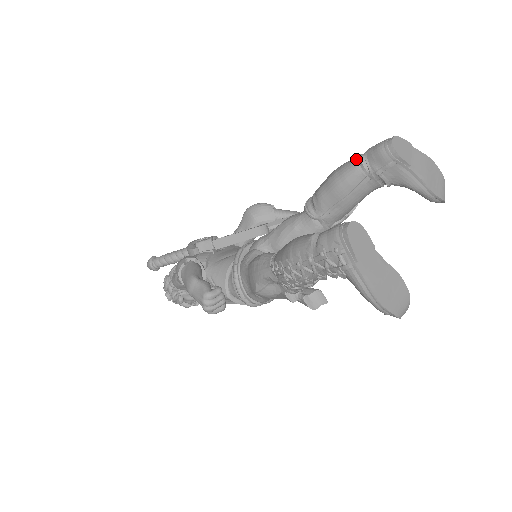
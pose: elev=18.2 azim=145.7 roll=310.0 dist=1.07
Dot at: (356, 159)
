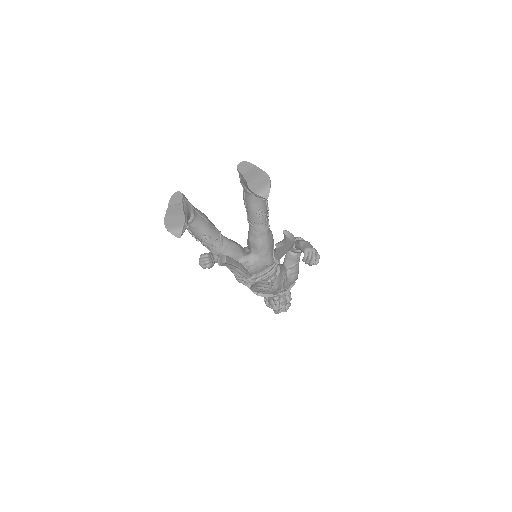
Dot at: occluded
